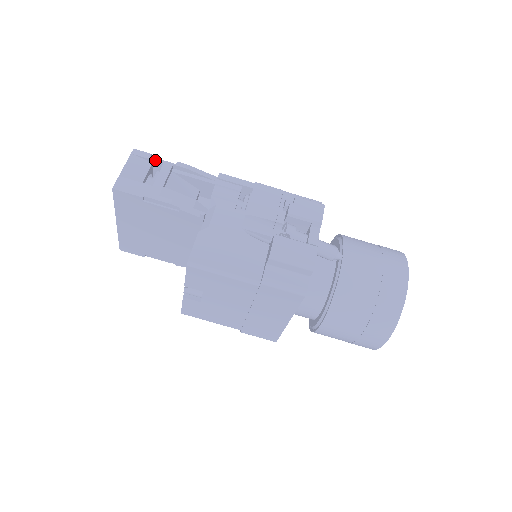
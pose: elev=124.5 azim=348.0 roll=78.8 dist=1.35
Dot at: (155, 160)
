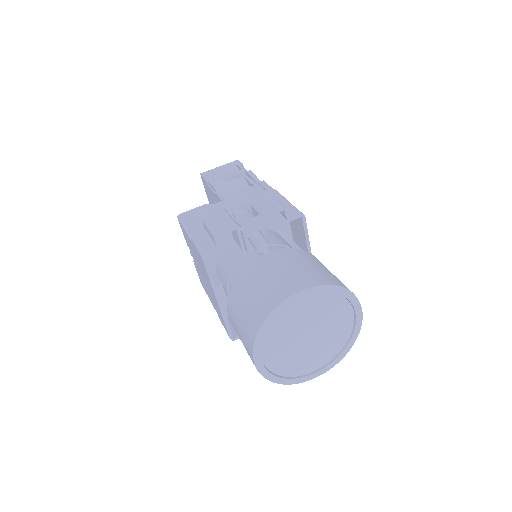
Dot at: (240, 167)
